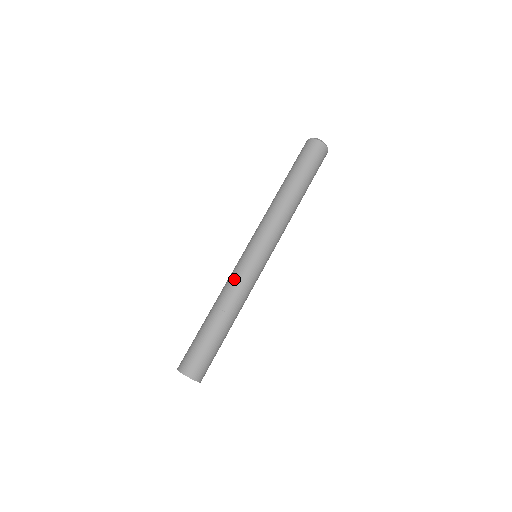
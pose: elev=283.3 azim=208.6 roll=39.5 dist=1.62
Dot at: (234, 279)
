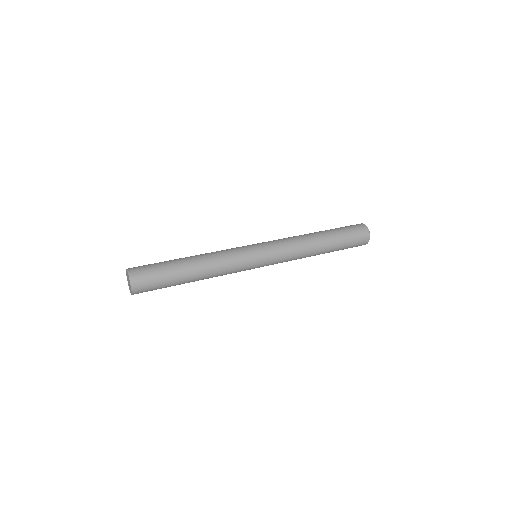
Dot at: occluded
